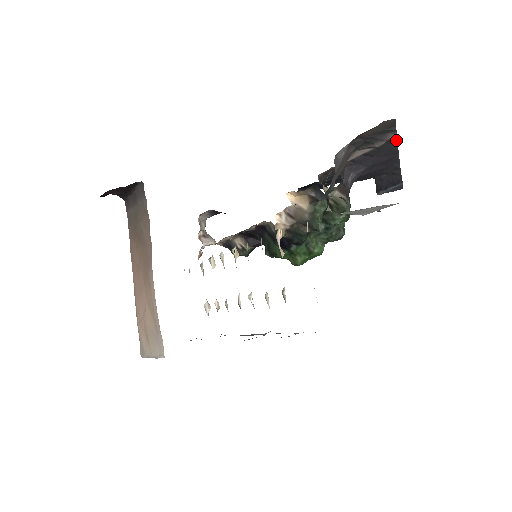
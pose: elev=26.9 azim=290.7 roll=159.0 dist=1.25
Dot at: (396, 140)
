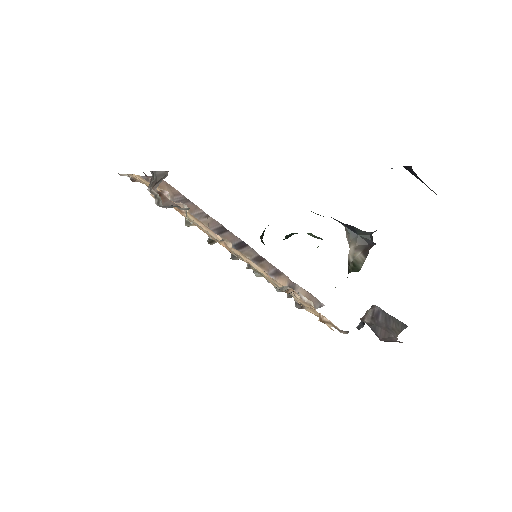
Dot at: occluded
